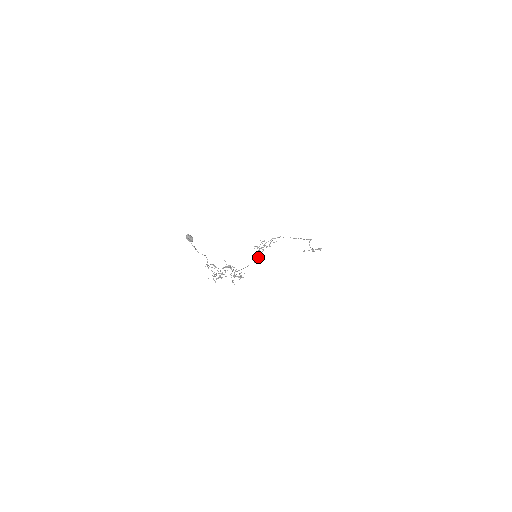
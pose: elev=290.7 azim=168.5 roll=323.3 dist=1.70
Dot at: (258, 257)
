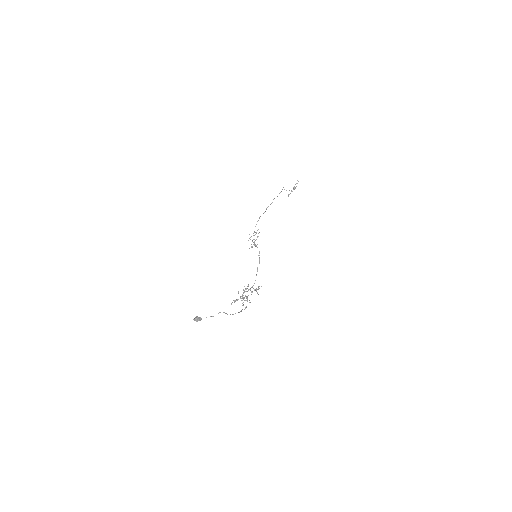
Dot at: occluded
